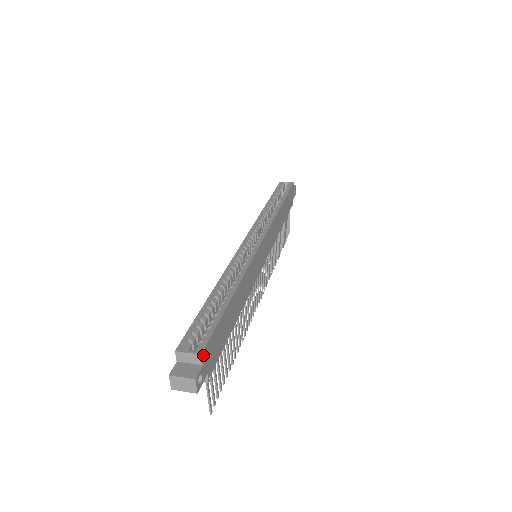
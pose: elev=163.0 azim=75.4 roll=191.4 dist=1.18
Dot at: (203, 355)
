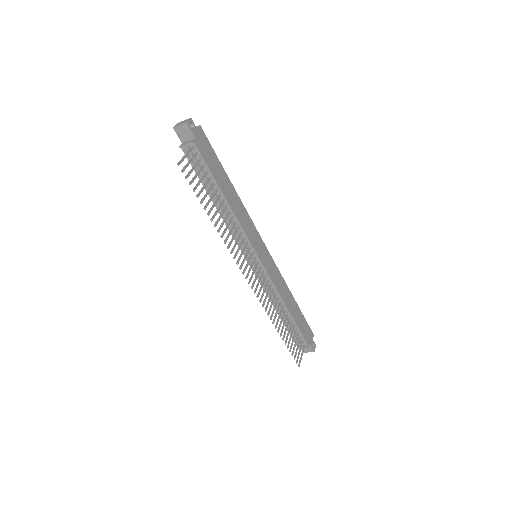
Dot at: (200, 129)
